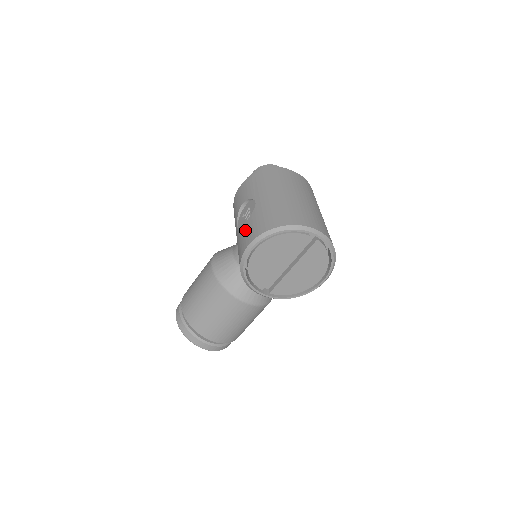
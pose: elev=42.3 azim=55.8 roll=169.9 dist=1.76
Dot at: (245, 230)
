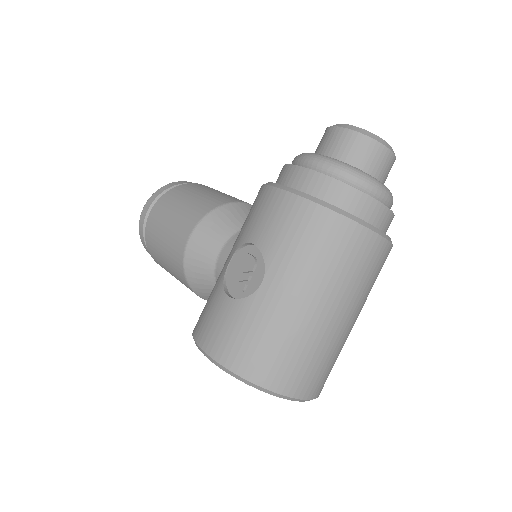
Dot at: (219, 313)
